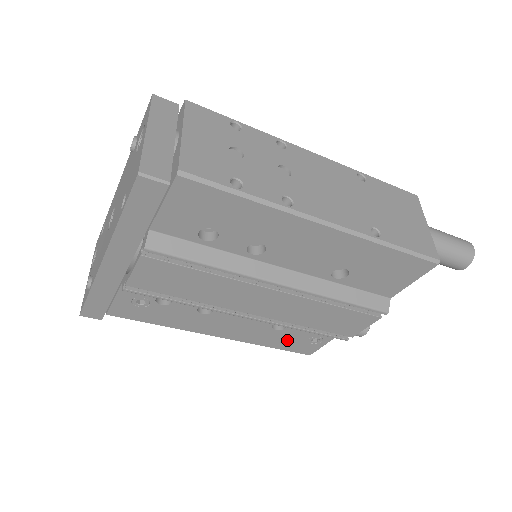
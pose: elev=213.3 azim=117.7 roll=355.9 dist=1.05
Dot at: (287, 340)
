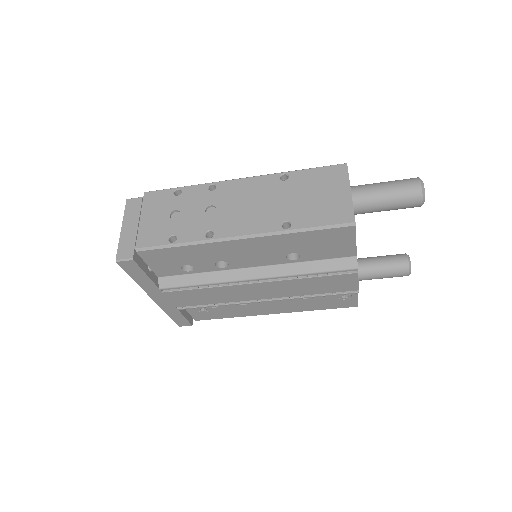
Dot at: (324, 302)
